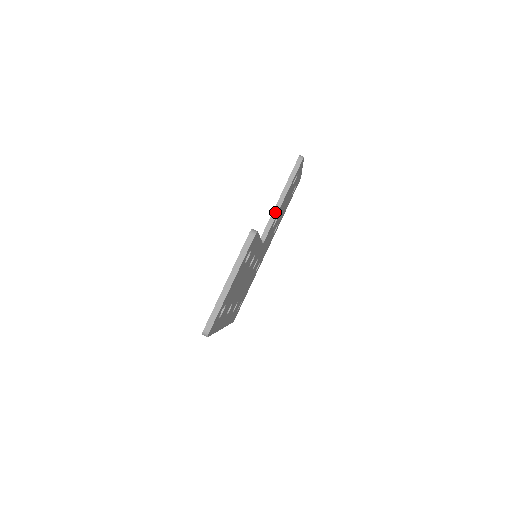
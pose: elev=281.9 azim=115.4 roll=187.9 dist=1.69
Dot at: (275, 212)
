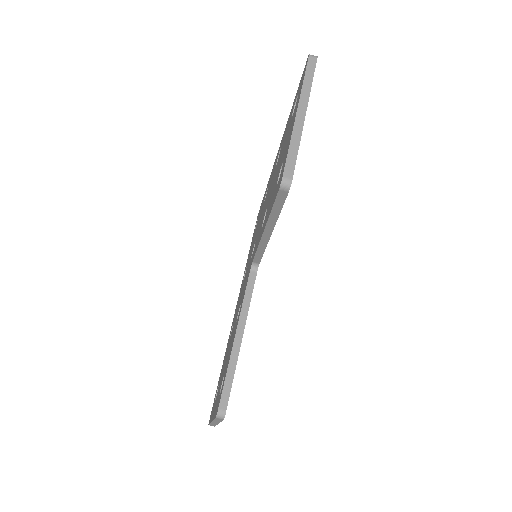
Dot at: (263, 244)
